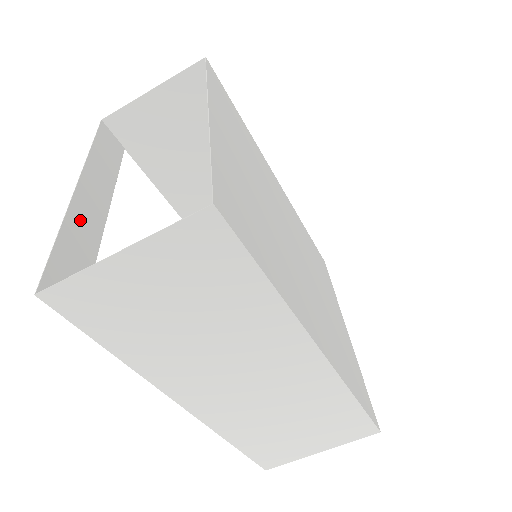
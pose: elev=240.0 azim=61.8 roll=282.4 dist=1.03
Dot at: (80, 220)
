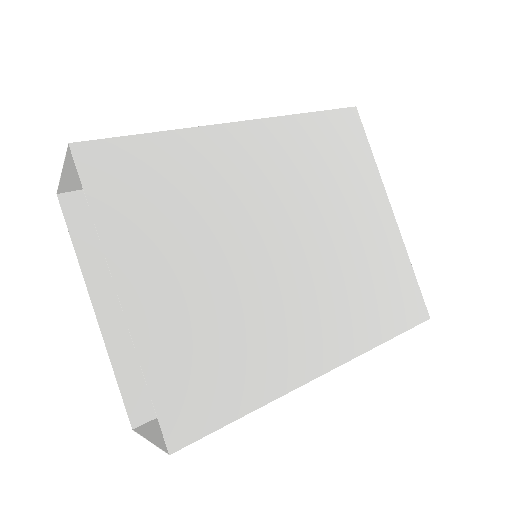
Dot at: (117, 338)
